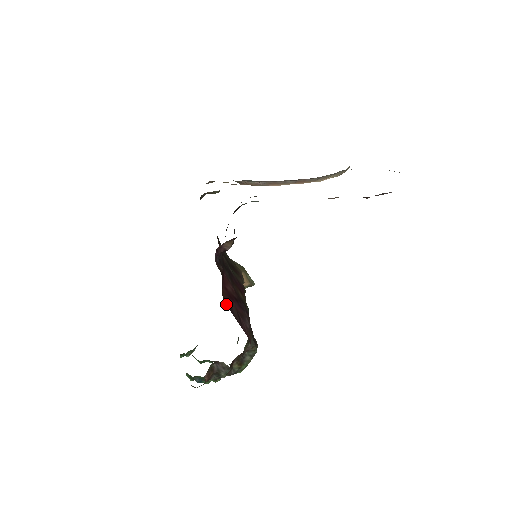
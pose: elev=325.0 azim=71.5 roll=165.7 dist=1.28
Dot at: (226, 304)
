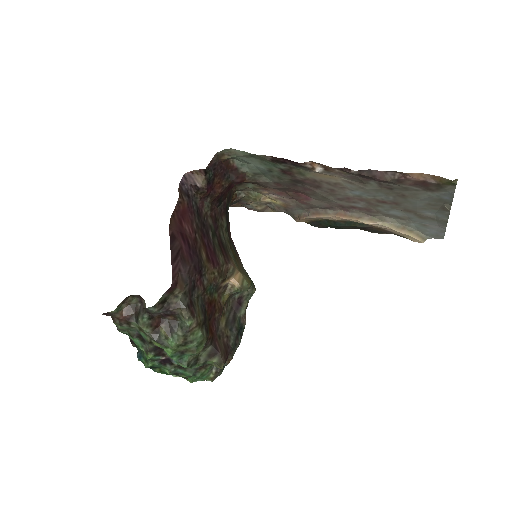
Dot at: (170, 230)
